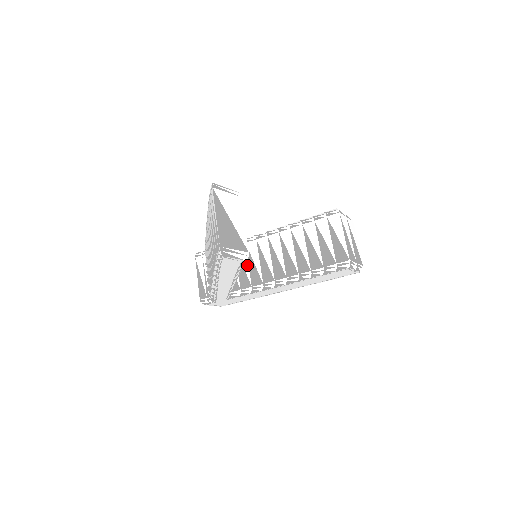
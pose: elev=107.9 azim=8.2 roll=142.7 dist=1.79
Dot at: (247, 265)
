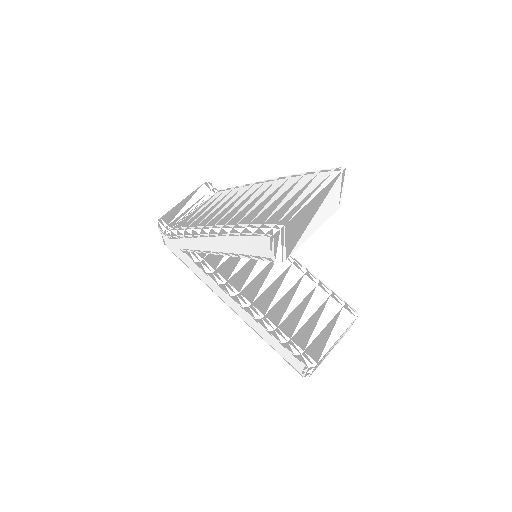
Dot at: occluded
